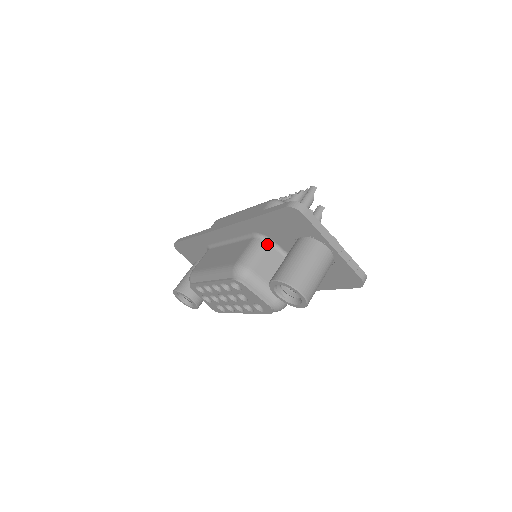
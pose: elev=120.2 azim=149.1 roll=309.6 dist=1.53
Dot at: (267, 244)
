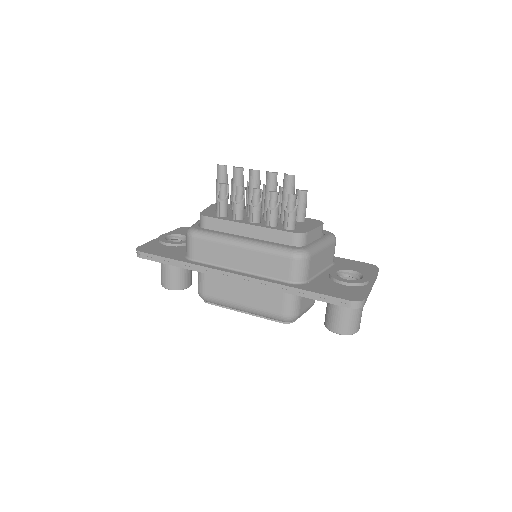
Dot at: occluded
